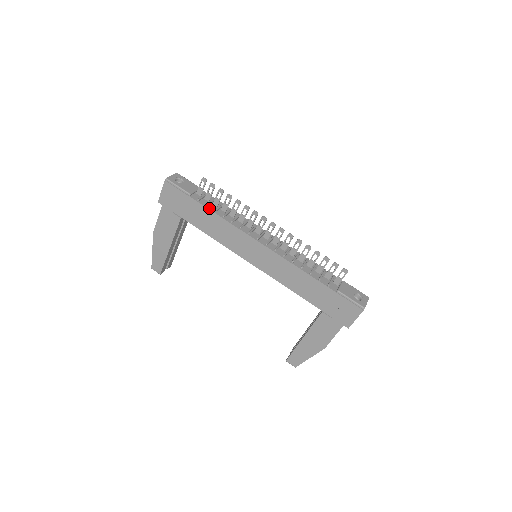
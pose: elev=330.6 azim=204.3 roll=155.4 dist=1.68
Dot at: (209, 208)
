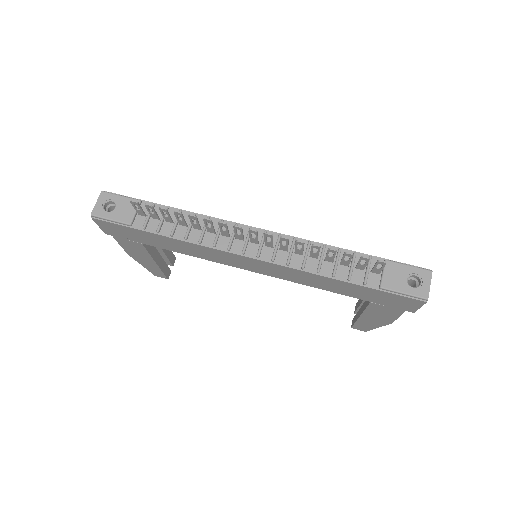
Dot at: (163, 234)
